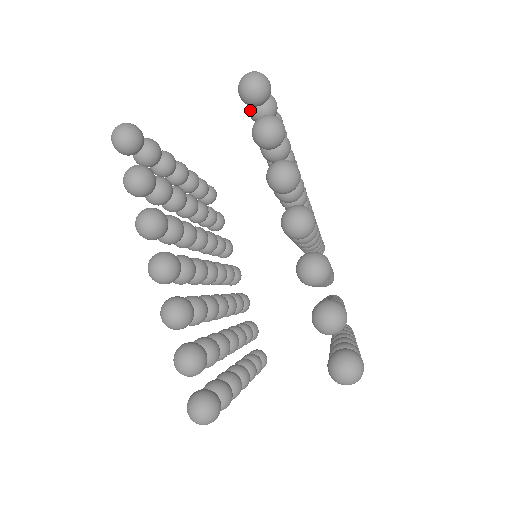
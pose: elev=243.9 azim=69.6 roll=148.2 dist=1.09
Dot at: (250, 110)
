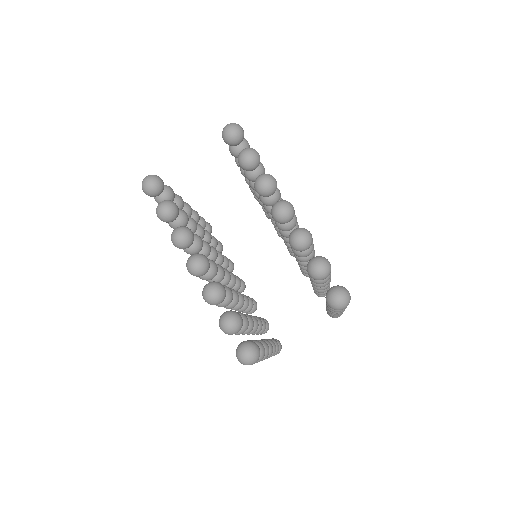
Dot at: (231, 150)
